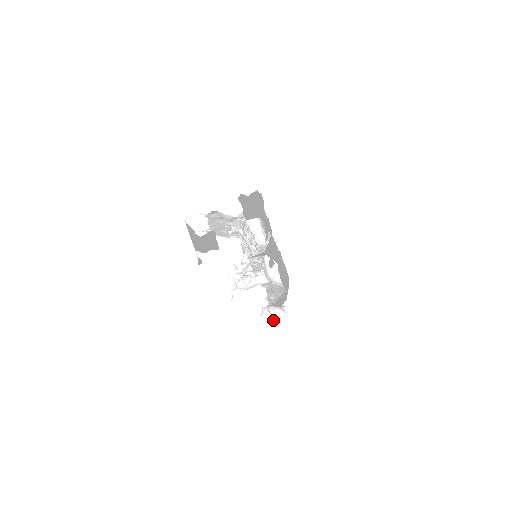
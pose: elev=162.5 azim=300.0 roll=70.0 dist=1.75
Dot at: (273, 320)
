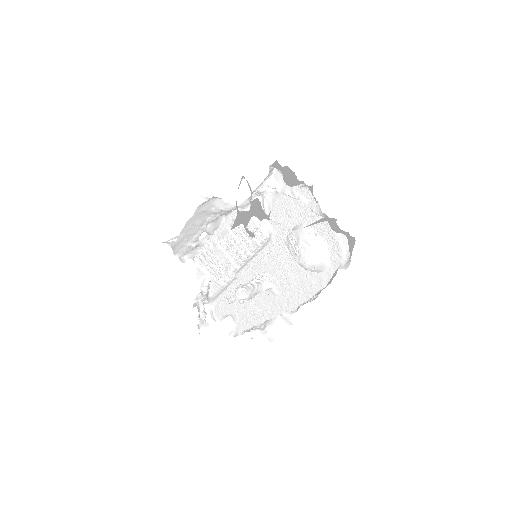
Dot at: (271, 340)
